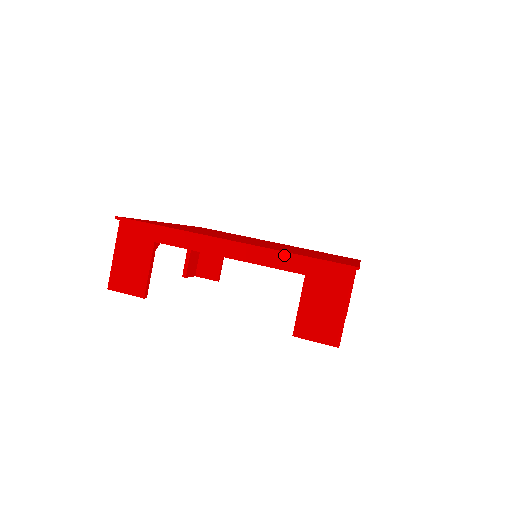
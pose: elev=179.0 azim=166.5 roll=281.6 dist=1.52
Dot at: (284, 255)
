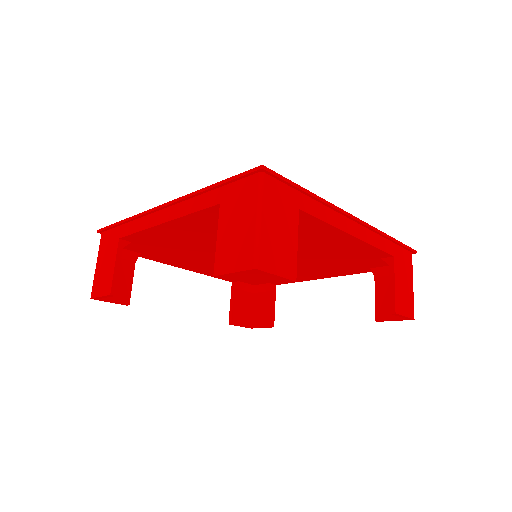
Dot at: (383, 237)
